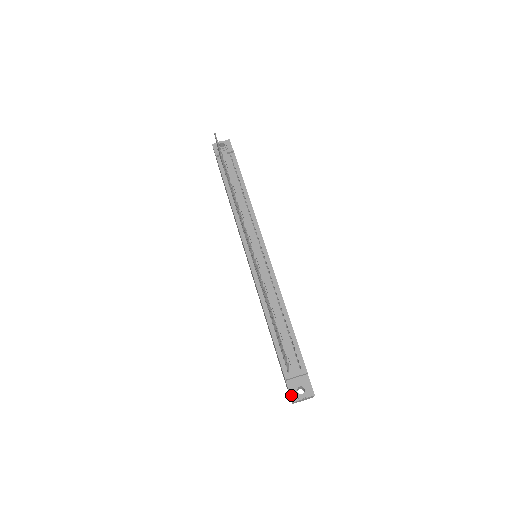
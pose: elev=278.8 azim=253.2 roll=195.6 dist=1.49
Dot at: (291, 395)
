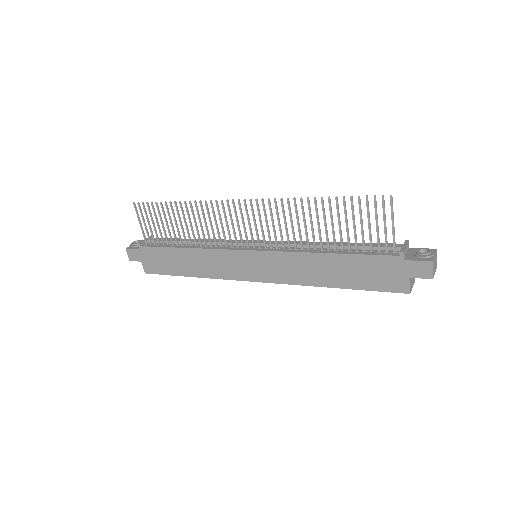
Dot at: (423, 260)
